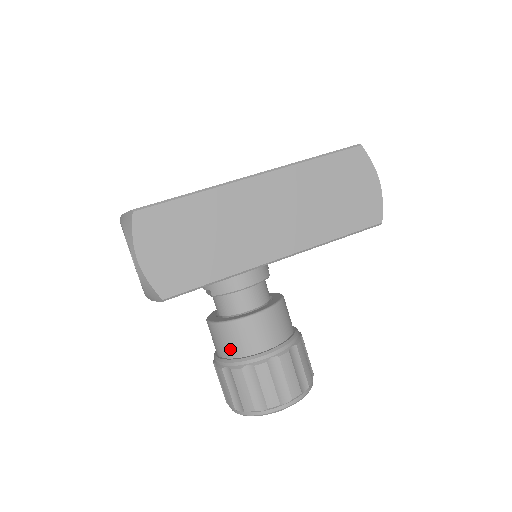
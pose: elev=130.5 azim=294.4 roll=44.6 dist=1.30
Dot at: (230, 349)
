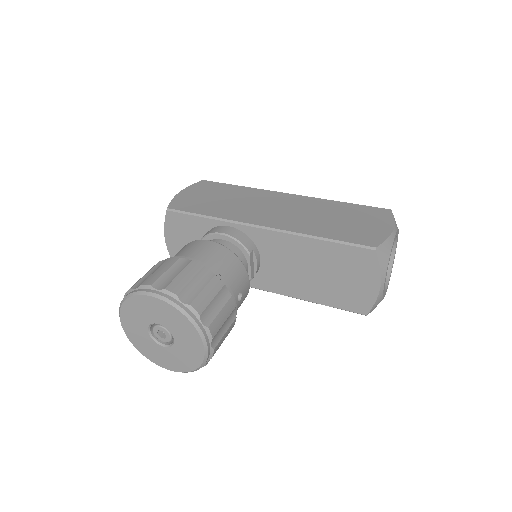
Dot at: occluded
